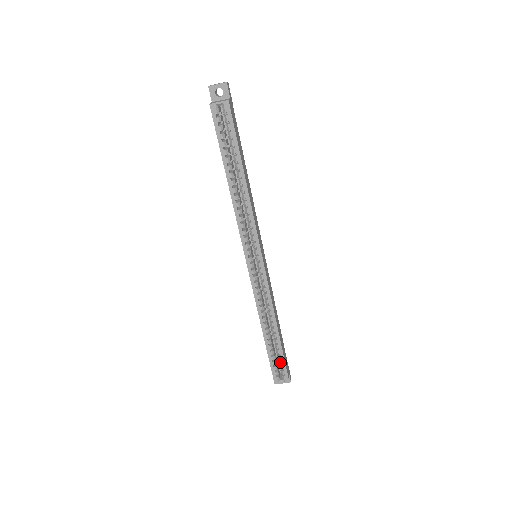
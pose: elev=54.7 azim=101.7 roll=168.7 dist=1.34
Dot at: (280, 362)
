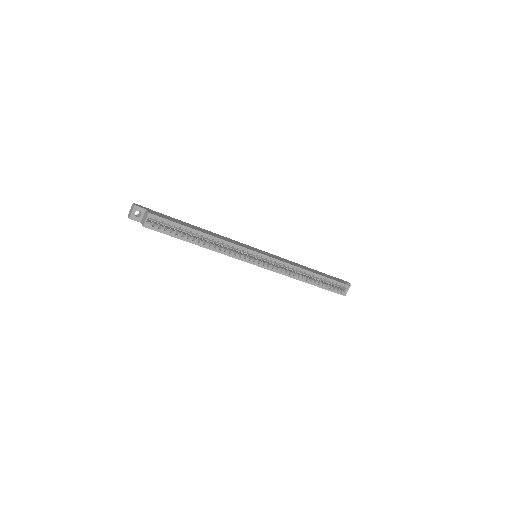
Dot at: (334, 284)
